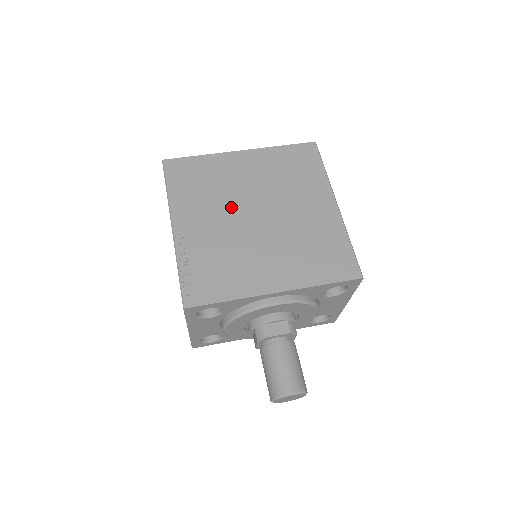
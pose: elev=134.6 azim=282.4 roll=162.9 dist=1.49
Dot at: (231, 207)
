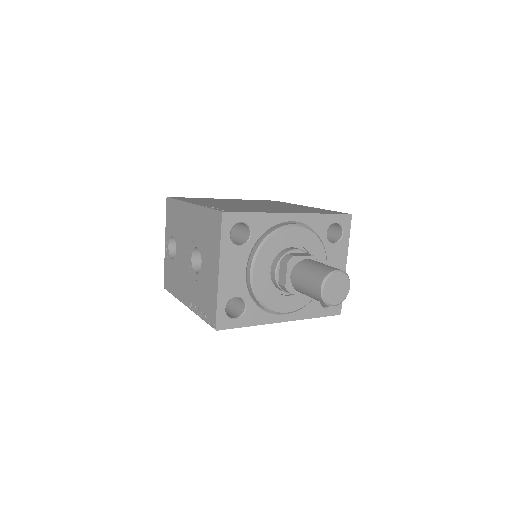
Dot at: (232, 203)
